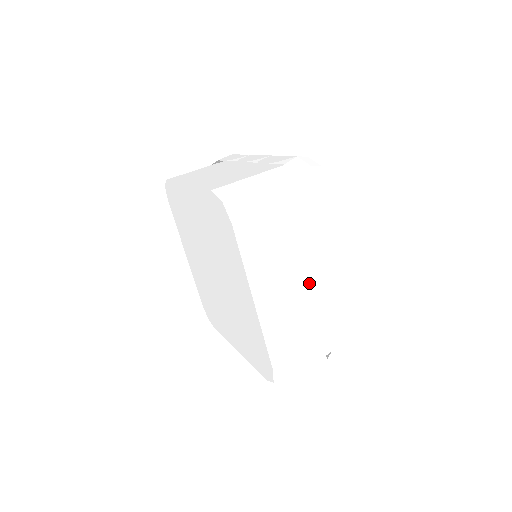
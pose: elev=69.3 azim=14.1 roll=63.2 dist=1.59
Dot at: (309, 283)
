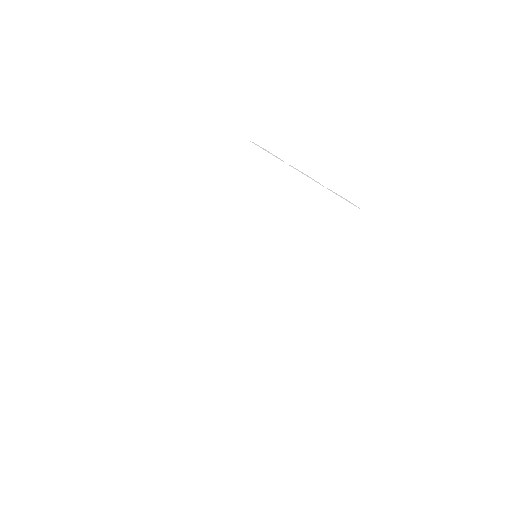
Dot at: occluded
